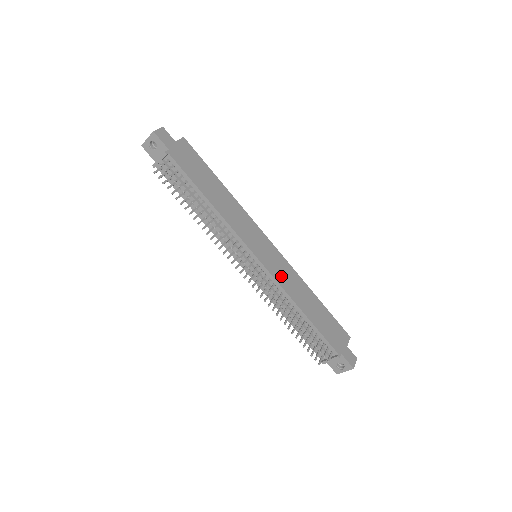
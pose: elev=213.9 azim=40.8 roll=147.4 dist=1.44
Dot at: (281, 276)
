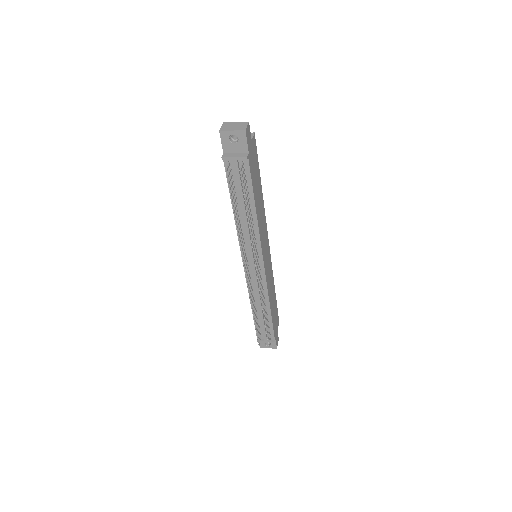
Dot at: (268, 279)
